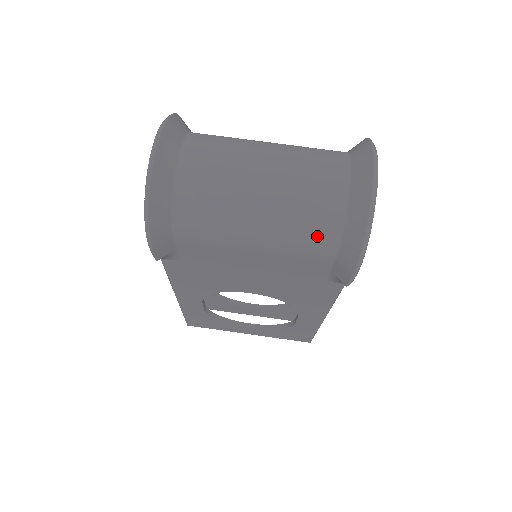
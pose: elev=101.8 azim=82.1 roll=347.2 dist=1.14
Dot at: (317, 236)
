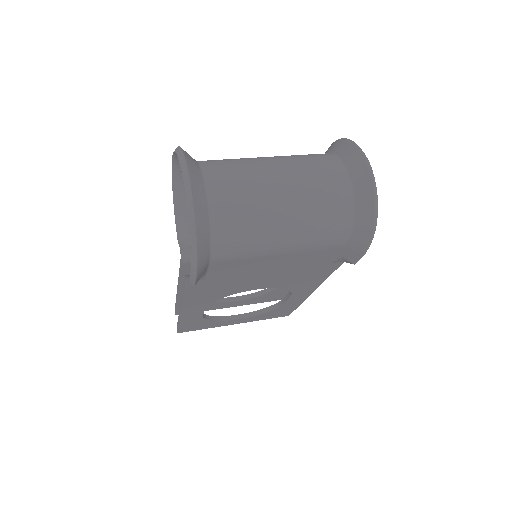
Dot at: (333, 231)
